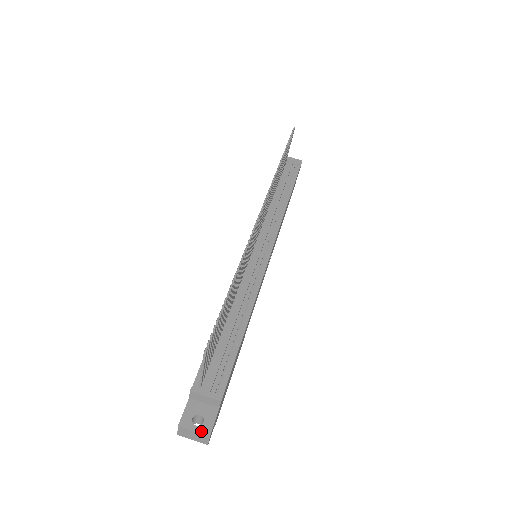
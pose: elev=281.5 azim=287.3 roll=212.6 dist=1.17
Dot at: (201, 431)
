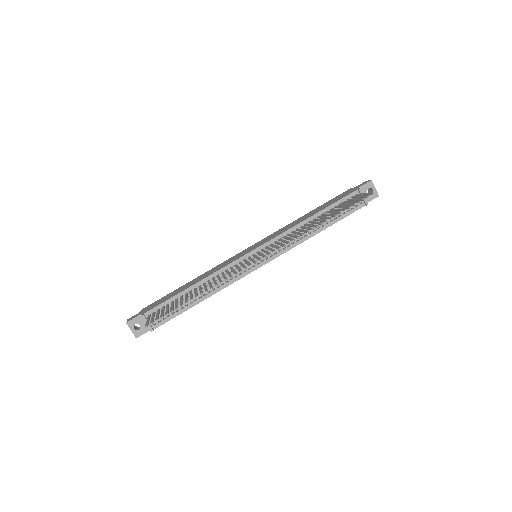
Dot at: (134, 333)
